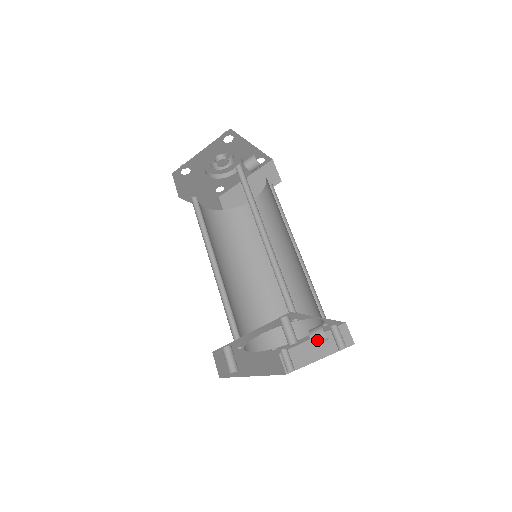
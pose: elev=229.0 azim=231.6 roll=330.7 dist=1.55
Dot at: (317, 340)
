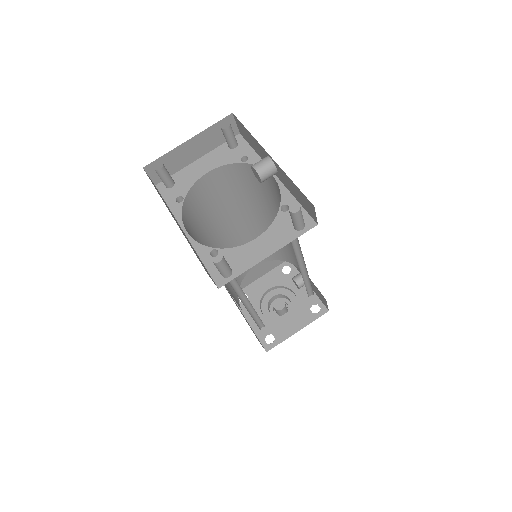
Dot at: (257, 163)
